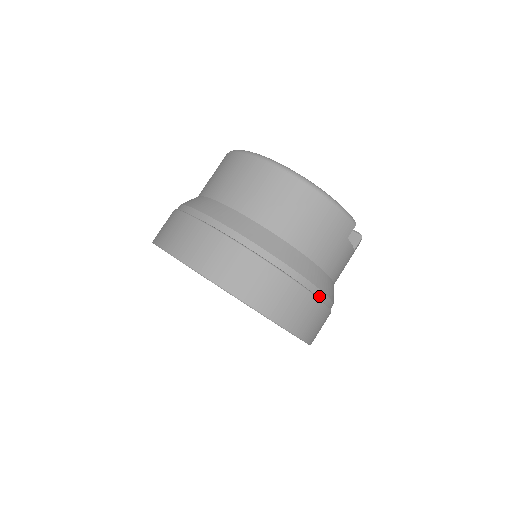
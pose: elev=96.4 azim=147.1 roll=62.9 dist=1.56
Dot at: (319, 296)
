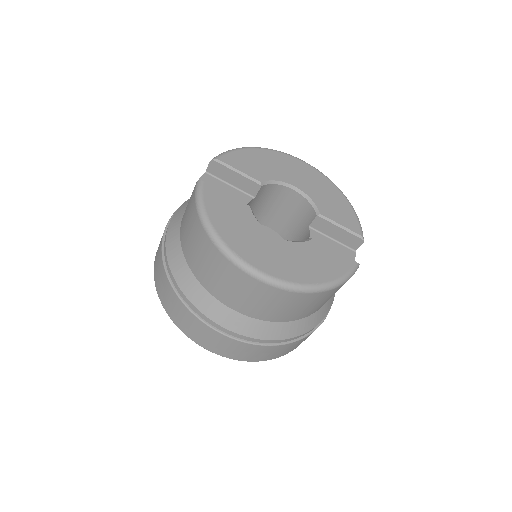
Dot at: occluded
